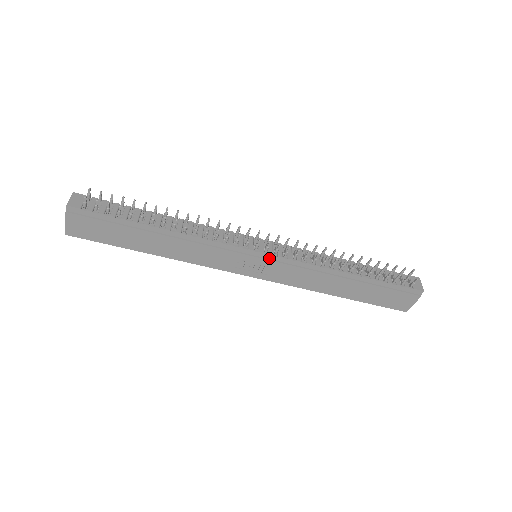
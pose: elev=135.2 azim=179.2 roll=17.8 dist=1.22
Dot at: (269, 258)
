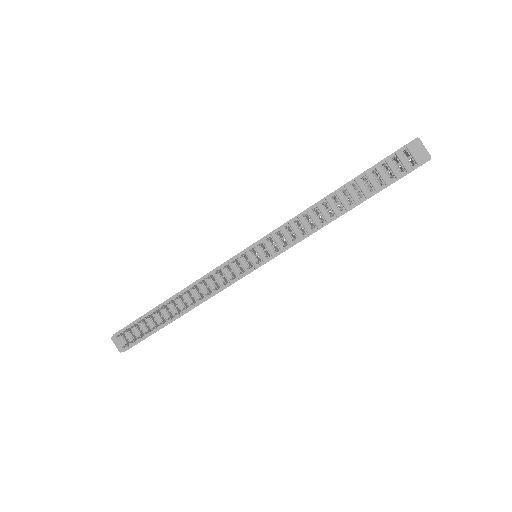
Dot at: (267, 260)
